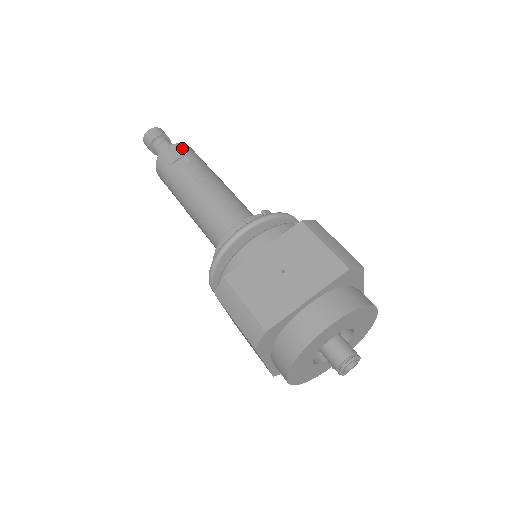
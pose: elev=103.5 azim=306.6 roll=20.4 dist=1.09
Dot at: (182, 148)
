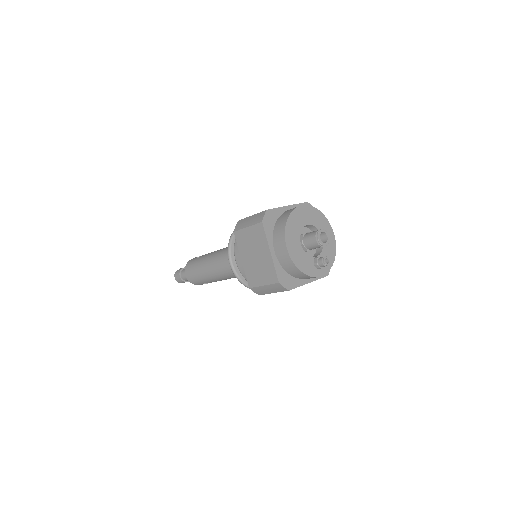
Dot at: occluded
